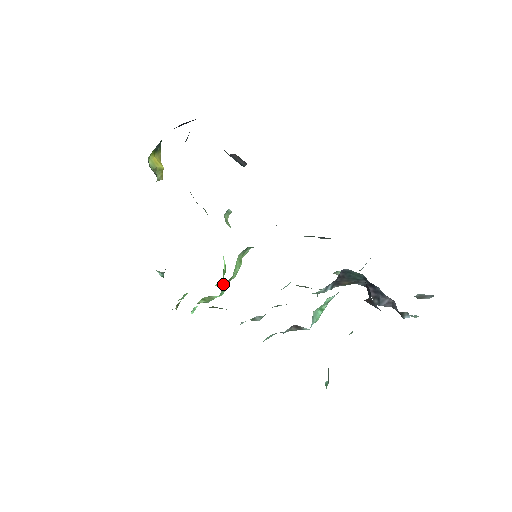
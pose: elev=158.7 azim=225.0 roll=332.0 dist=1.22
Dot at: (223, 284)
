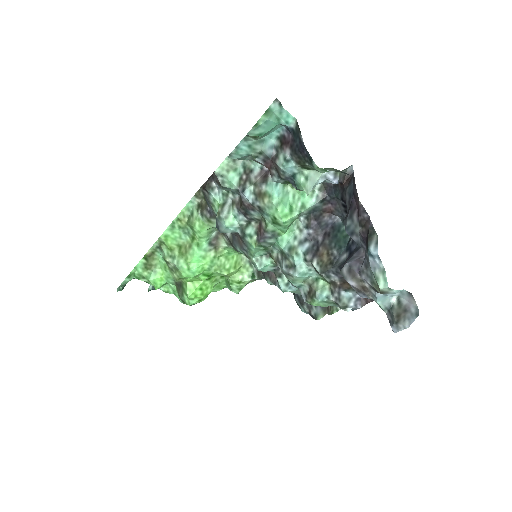
Dot at: (198, 278)
